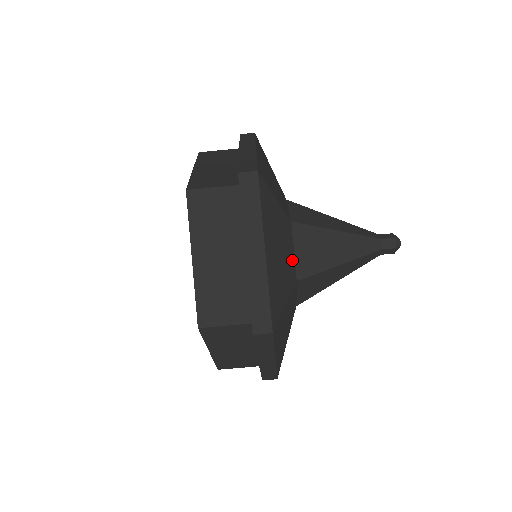
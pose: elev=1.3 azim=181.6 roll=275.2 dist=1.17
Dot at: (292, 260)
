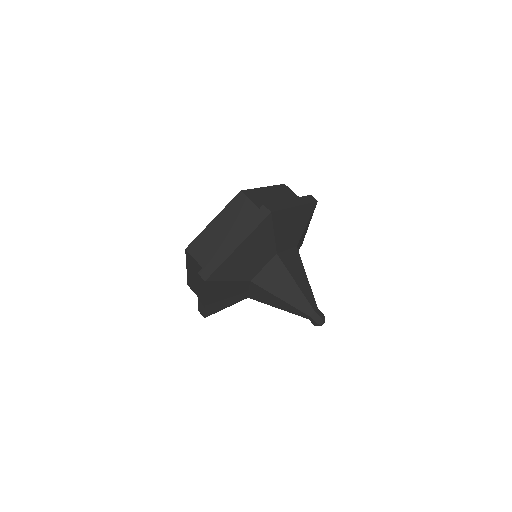
Dot at: (257, 269)
